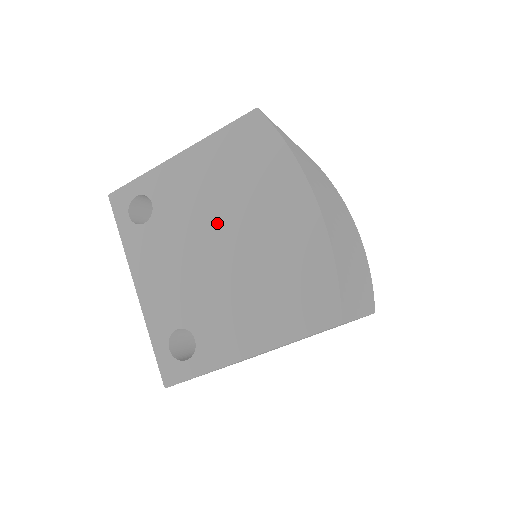
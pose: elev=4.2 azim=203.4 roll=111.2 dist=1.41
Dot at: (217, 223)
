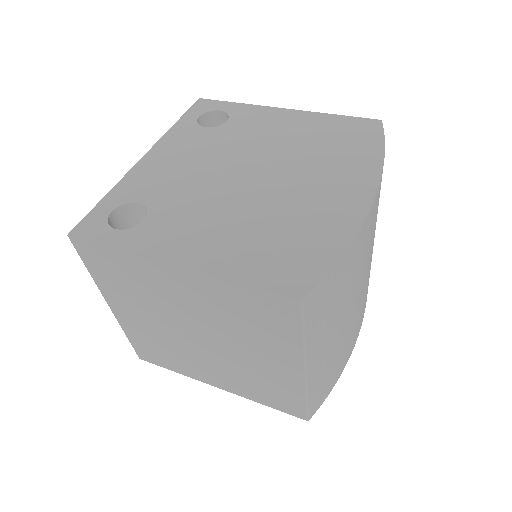
Dot at: (266, 161)
